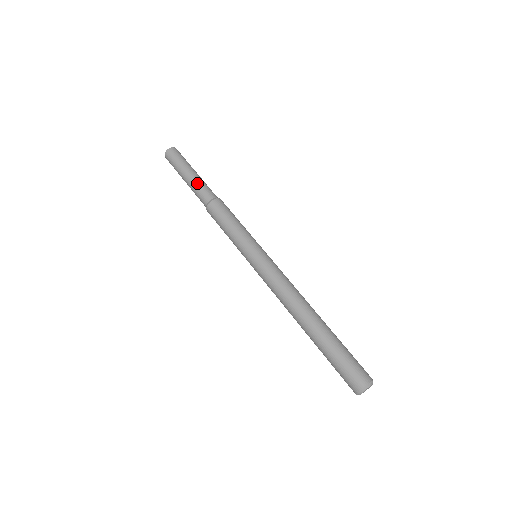
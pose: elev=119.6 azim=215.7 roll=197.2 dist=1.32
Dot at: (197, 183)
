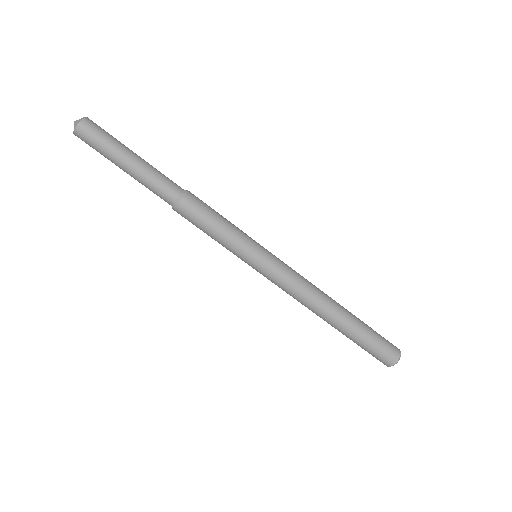
Dot at: (148, 176)
